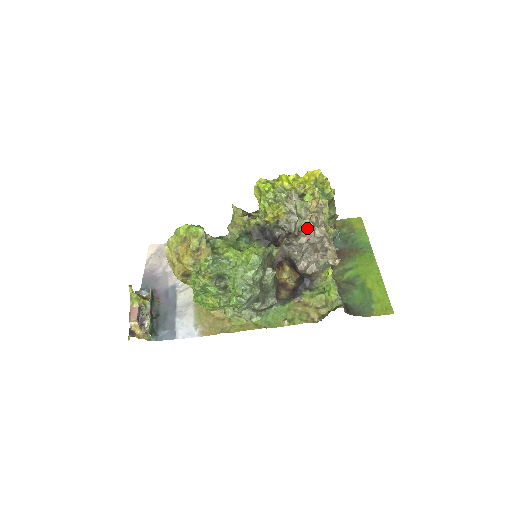
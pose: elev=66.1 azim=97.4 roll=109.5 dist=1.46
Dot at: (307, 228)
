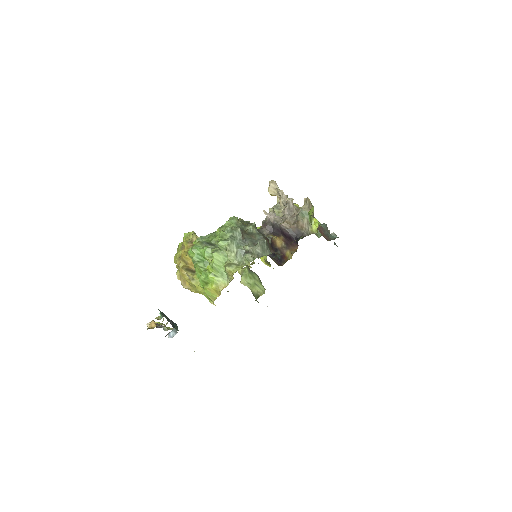
Dot at: occluded
